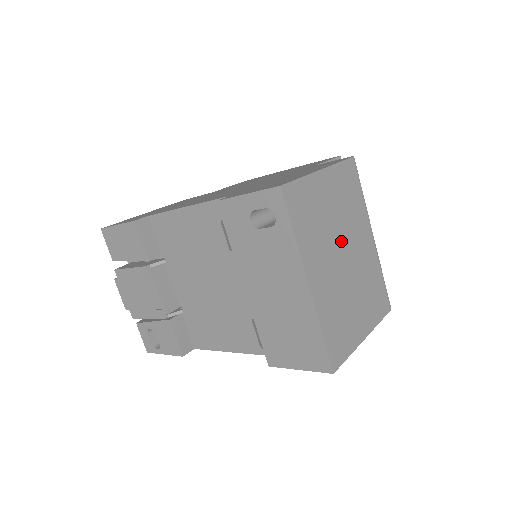
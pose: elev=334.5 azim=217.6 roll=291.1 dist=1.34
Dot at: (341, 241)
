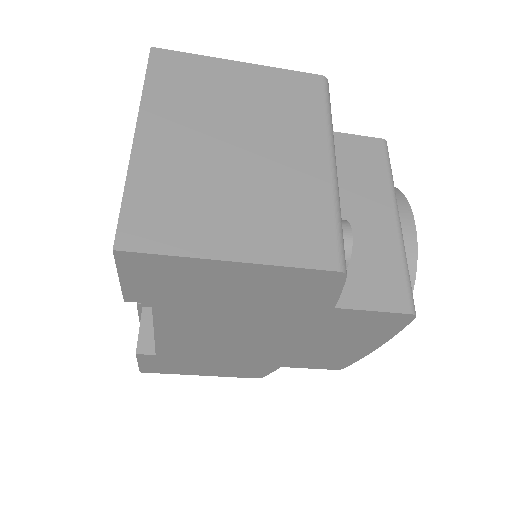
Dot at: (239, 131)
